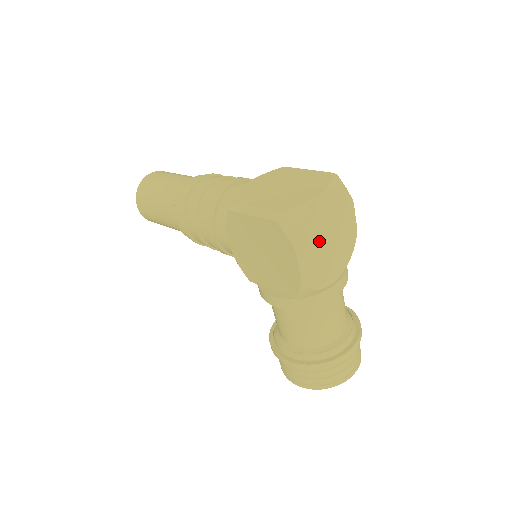
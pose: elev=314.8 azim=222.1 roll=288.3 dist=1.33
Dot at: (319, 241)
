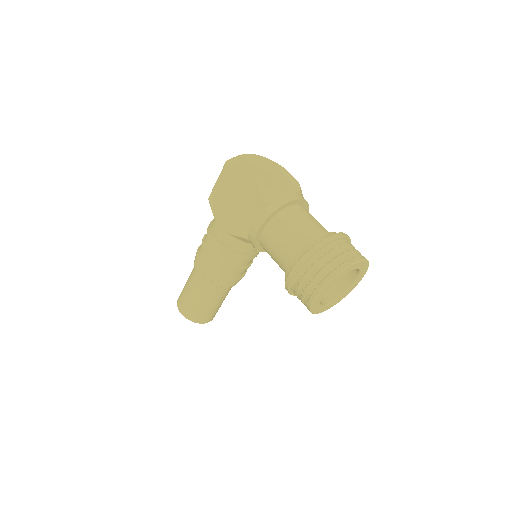
Dot at: (261, 171)
